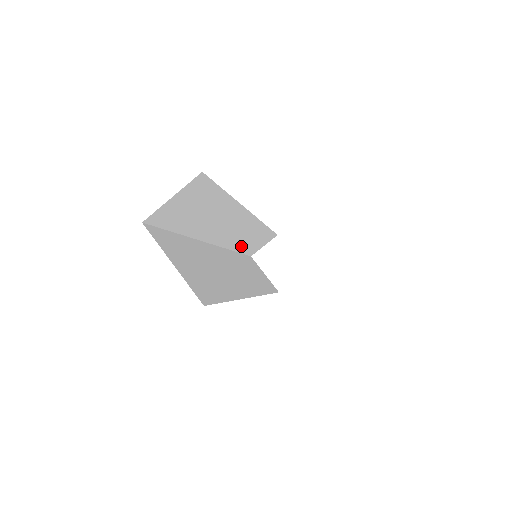
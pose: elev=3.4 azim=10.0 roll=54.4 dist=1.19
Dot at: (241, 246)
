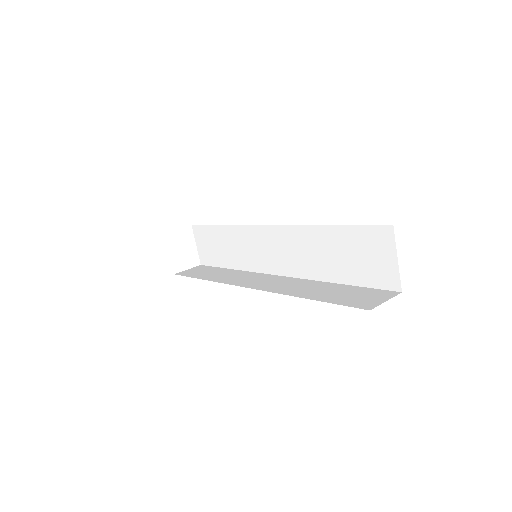
Dot at: occluded
